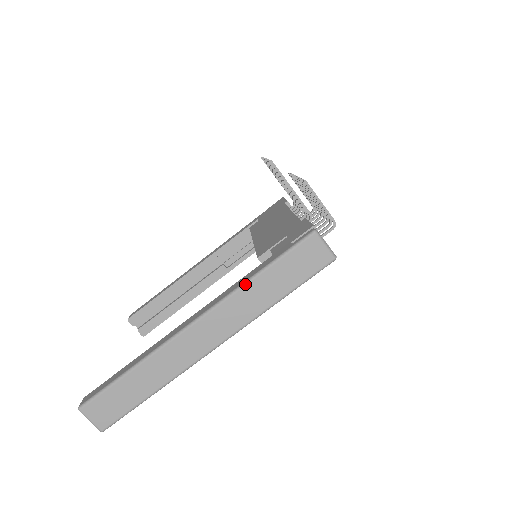
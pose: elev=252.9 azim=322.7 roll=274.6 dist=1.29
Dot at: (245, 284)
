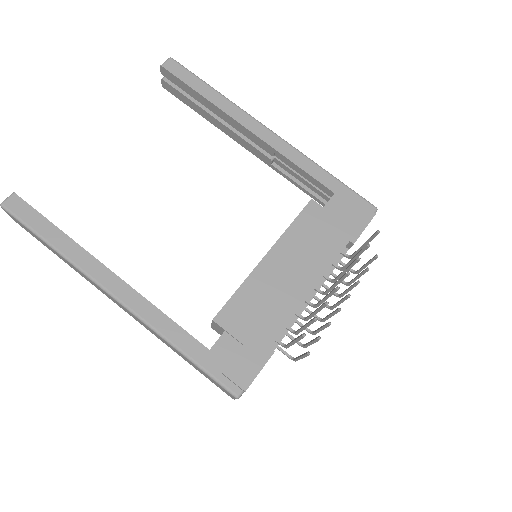
Dot at: (167, 341)
